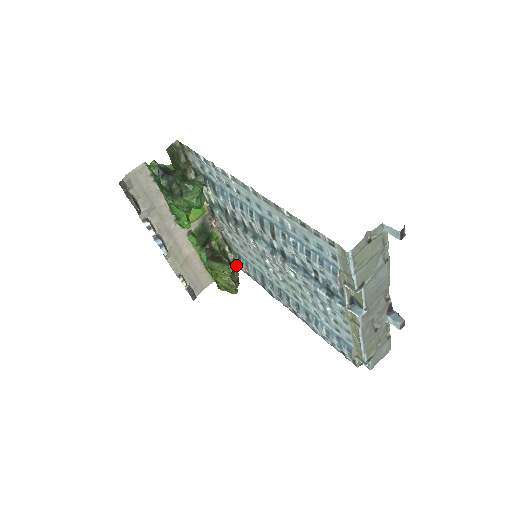
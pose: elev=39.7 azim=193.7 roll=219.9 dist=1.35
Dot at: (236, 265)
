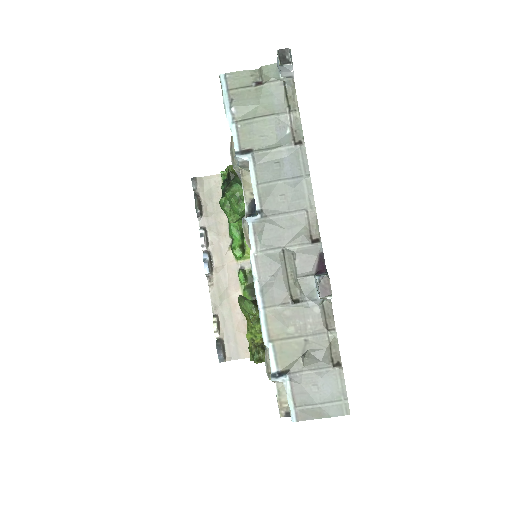
Dot at: occluded
